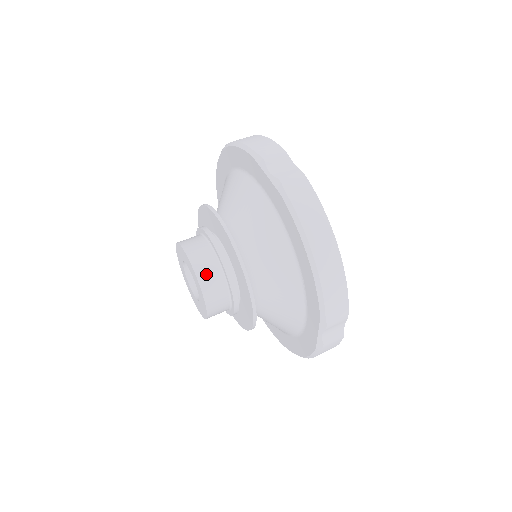
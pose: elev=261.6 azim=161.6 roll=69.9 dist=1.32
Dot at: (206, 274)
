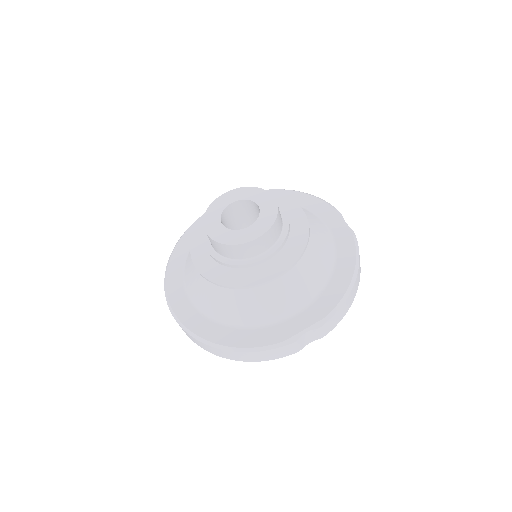
Dot at: (279, 220)
